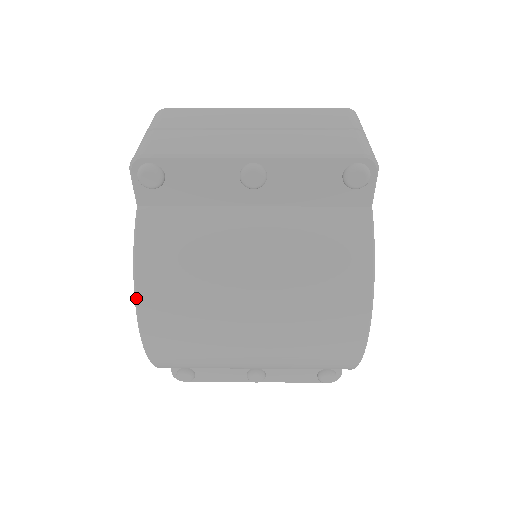
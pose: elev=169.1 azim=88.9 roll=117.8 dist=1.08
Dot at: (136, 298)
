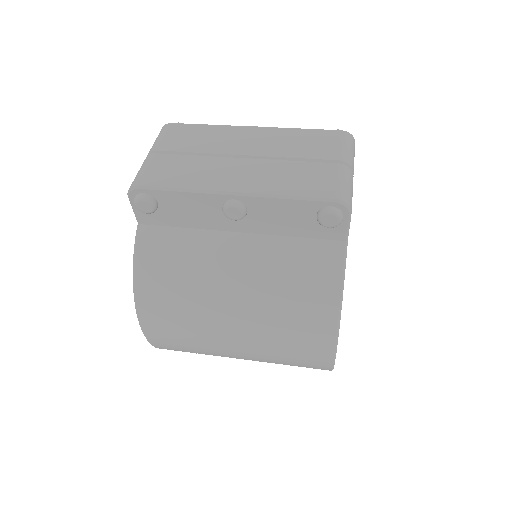
Dot at: (135, 303)
